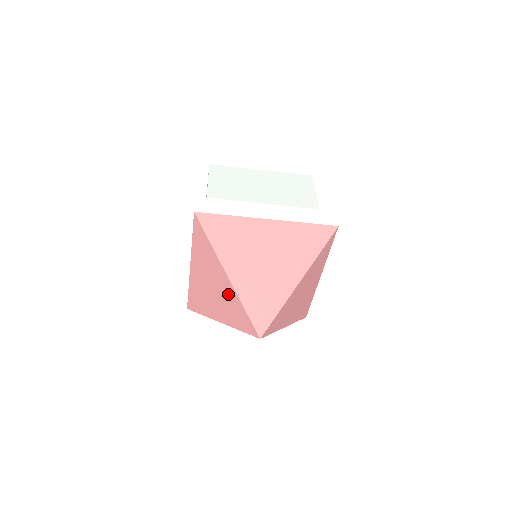
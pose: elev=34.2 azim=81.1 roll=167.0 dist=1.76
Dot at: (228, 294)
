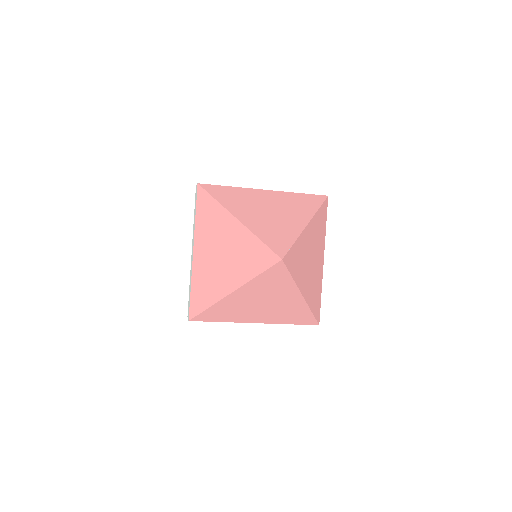
Dot at: (239, 241)
